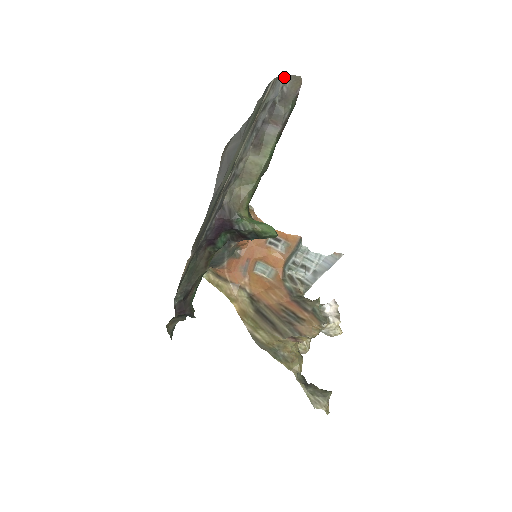
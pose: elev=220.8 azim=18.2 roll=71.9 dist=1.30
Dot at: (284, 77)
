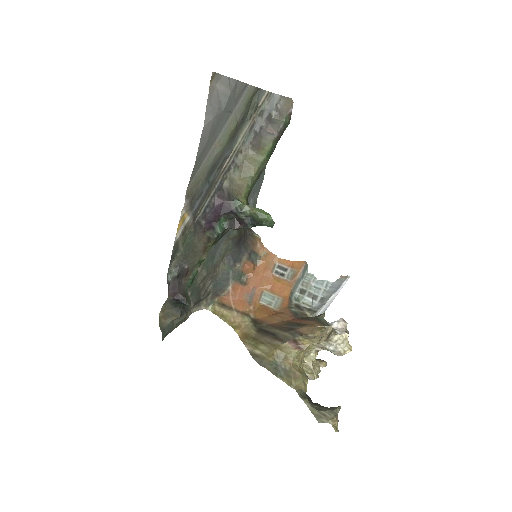
Dot at: (278, 96)
